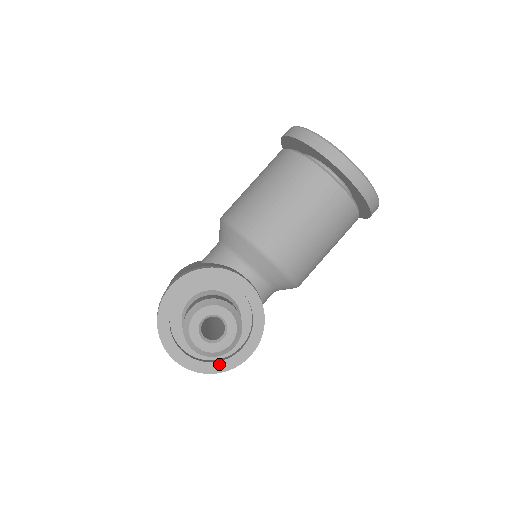
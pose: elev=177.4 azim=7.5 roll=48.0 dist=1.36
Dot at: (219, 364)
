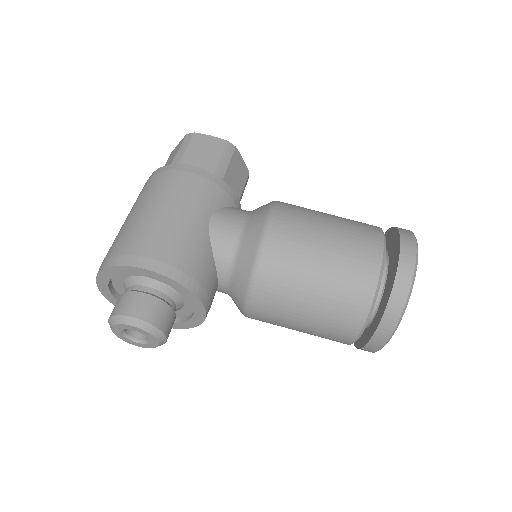
Dot at: occluded
